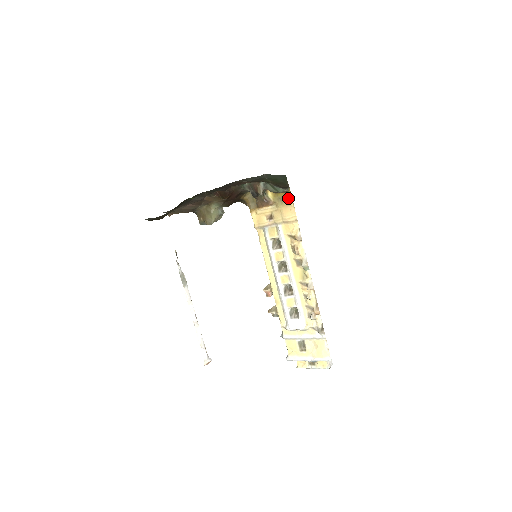
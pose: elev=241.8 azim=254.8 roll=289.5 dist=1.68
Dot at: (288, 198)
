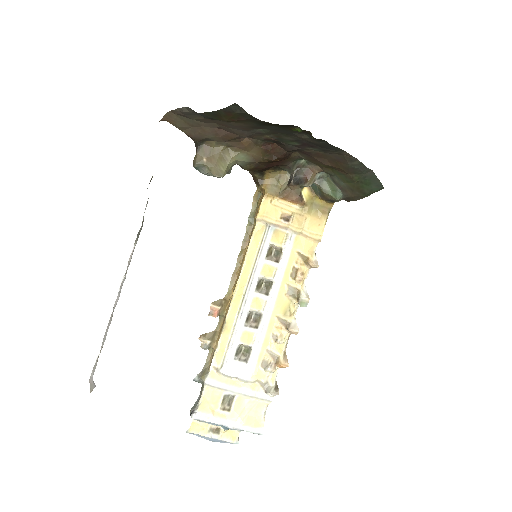
Dot at: (325, 210)
